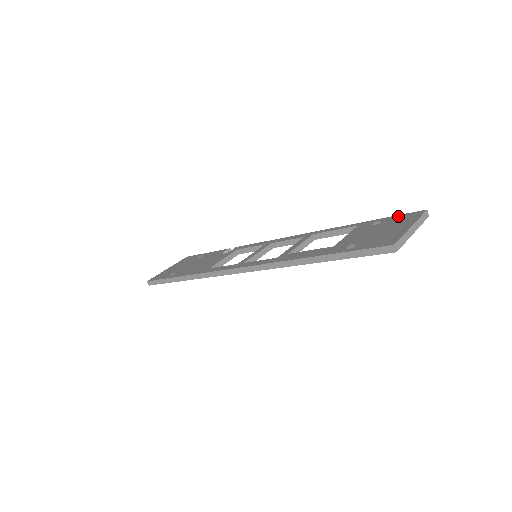
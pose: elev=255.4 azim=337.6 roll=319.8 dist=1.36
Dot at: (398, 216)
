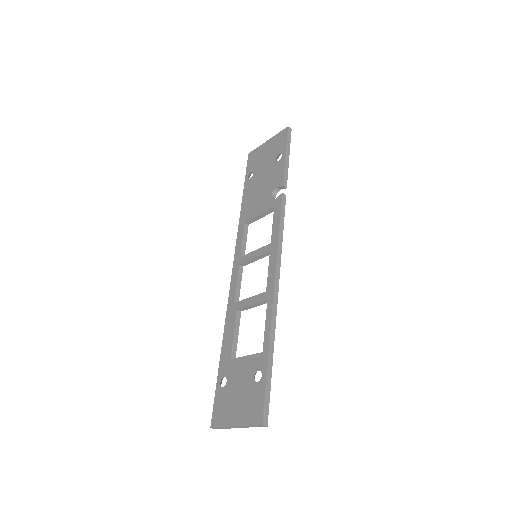
Dot at: (261, 395)
